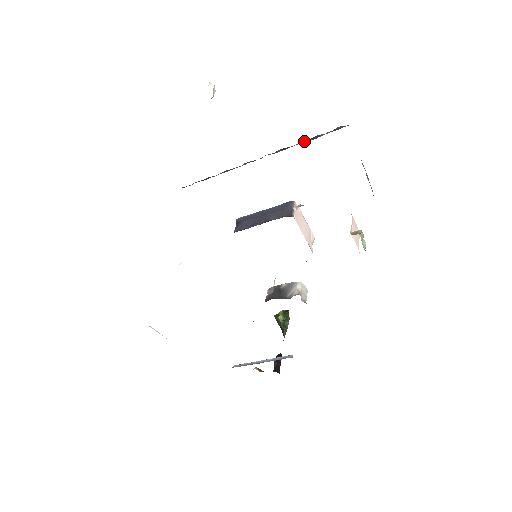
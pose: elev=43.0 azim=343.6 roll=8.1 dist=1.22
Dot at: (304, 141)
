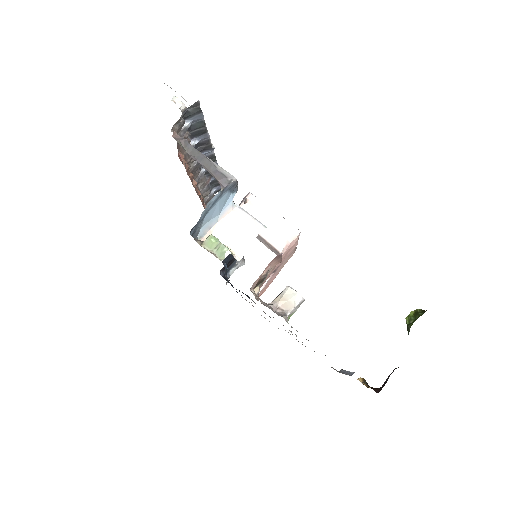
Dot at: (193, 134)
